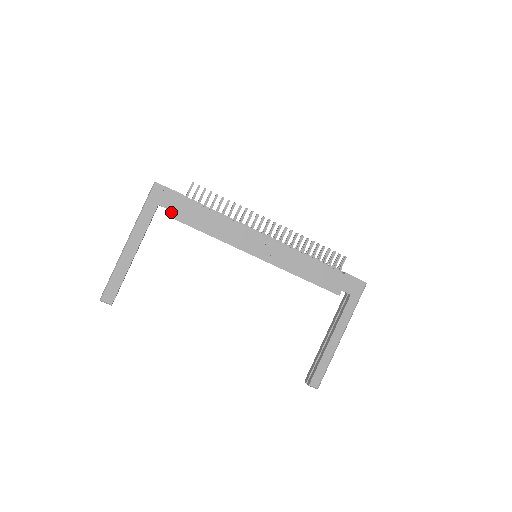
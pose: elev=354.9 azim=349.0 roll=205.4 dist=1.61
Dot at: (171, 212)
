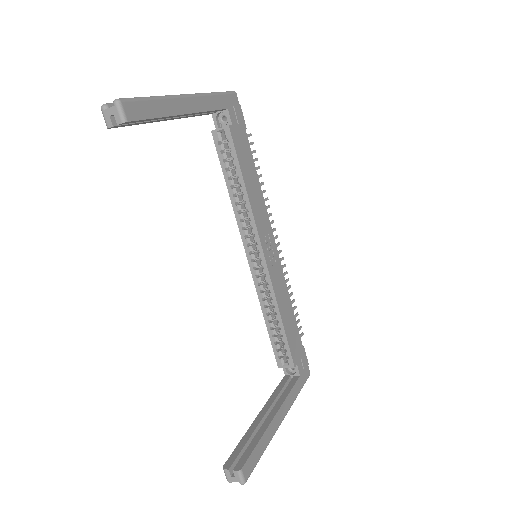
Dot at: (233, 128)
